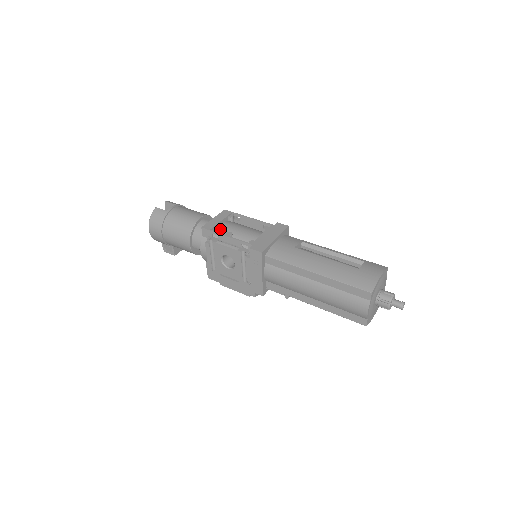
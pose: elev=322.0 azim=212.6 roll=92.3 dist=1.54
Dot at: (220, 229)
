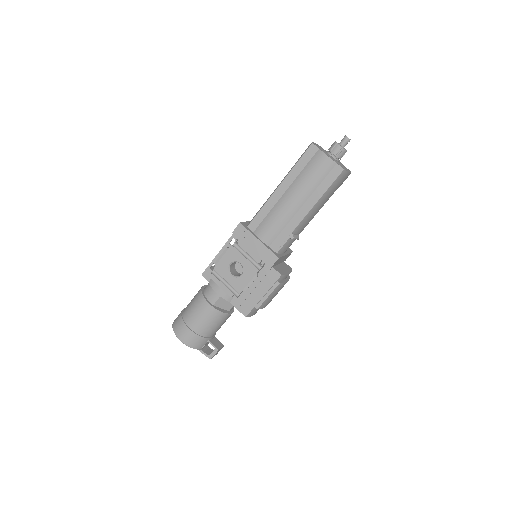
Dot at: occluded
